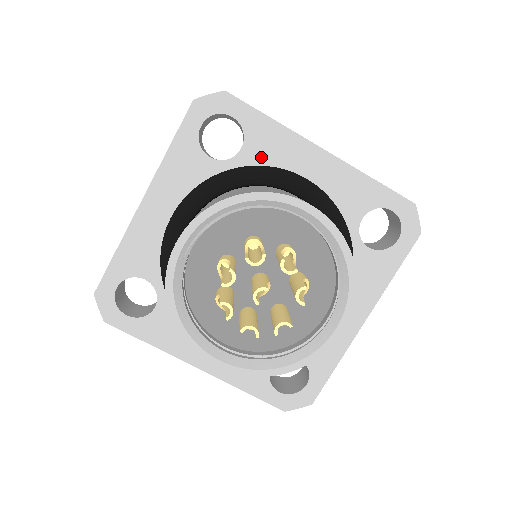
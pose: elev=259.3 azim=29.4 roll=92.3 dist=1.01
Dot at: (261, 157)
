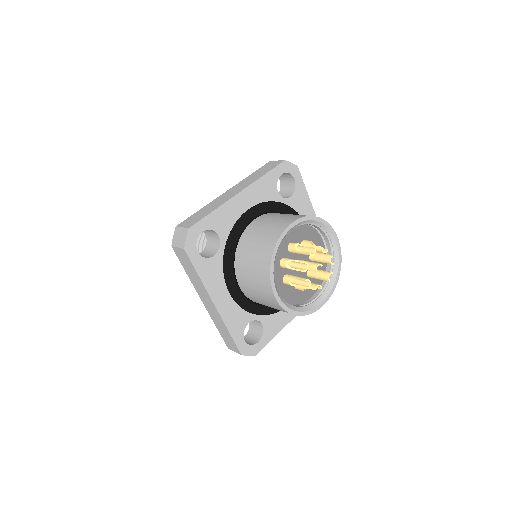
Dot at: (296, 206)
